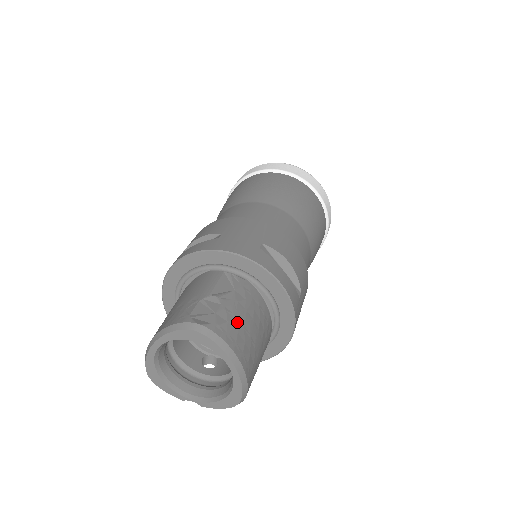
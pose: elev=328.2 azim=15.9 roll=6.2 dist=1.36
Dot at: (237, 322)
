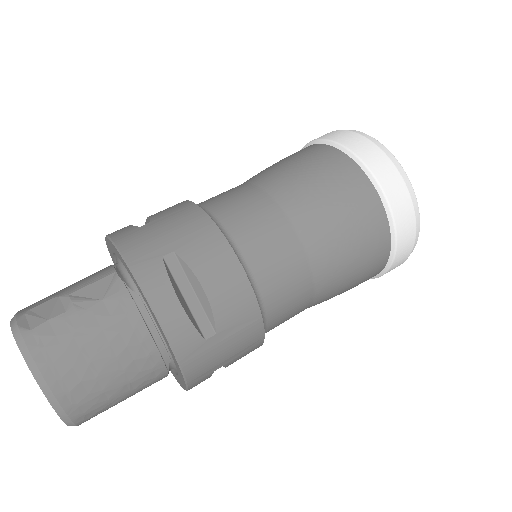
Dot at: (73, 340)
